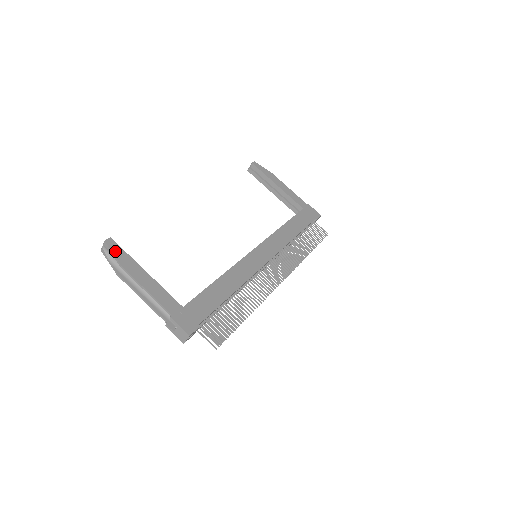
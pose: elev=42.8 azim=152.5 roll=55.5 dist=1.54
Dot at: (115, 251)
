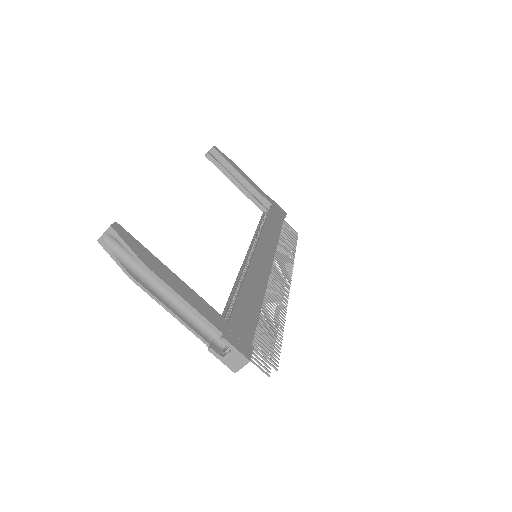
Dot at: (129, 242)
